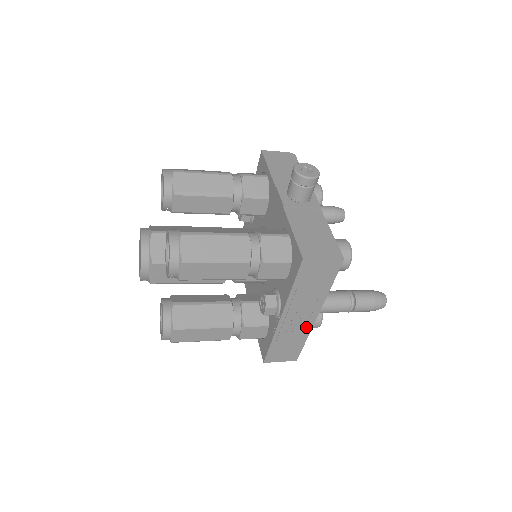
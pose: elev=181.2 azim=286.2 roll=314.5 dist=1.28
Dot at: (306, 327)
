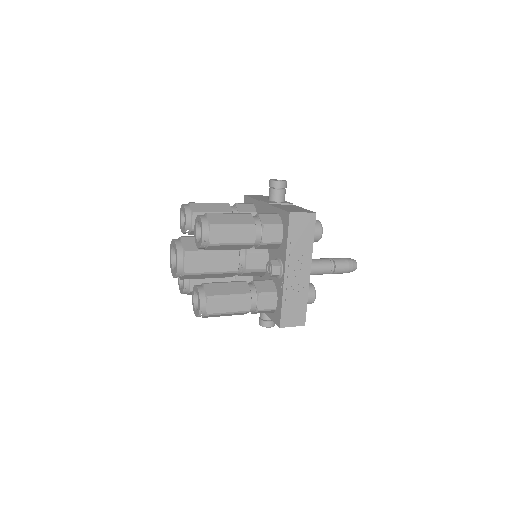
Dot at: (305, 283)
